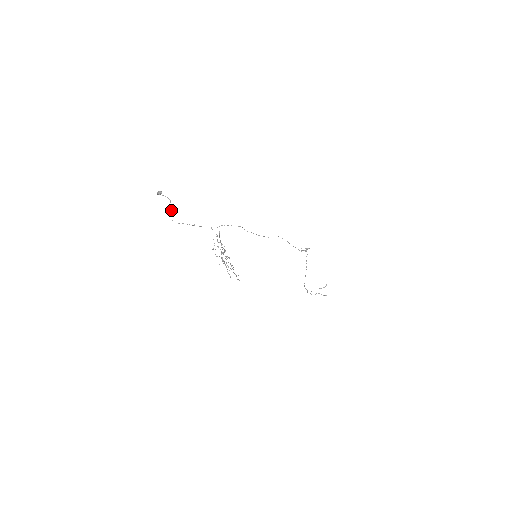
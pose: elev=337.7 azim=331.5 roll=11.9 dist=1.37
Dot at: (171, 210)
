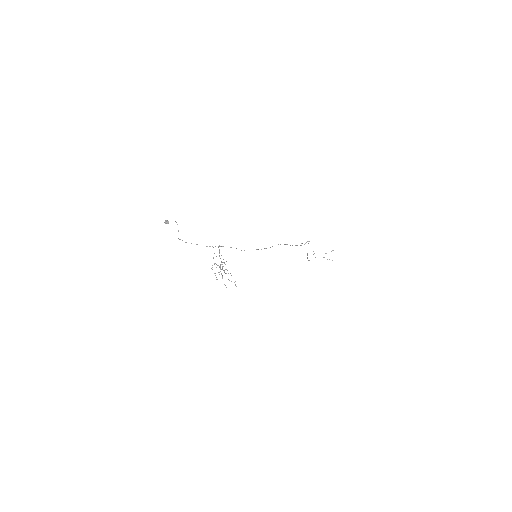
Dot at: (178, 231)
